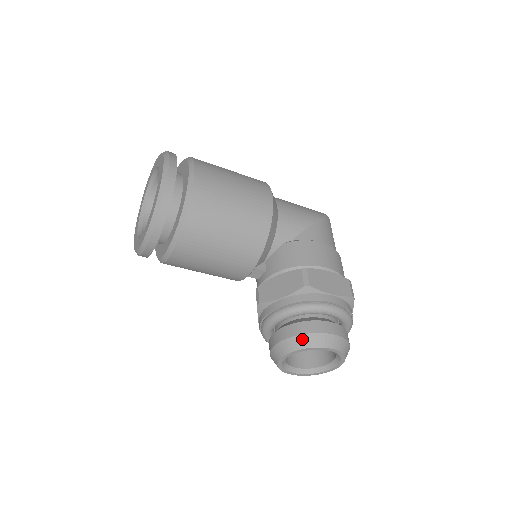
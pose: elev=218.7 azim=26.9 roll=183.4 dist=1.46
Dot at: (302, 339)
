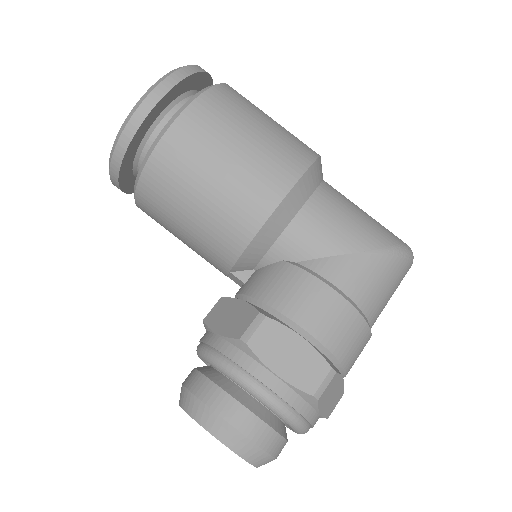
Dot at: (196, 404)
